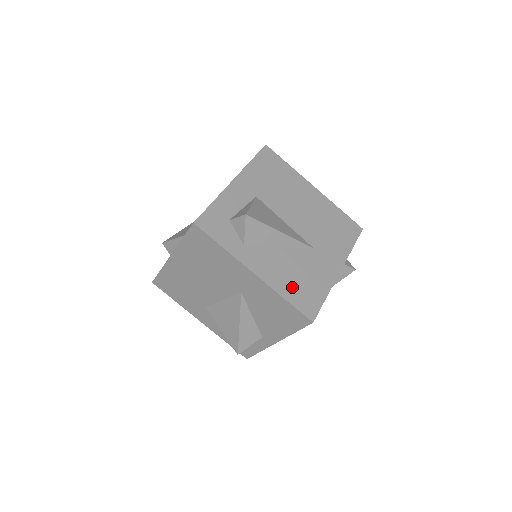
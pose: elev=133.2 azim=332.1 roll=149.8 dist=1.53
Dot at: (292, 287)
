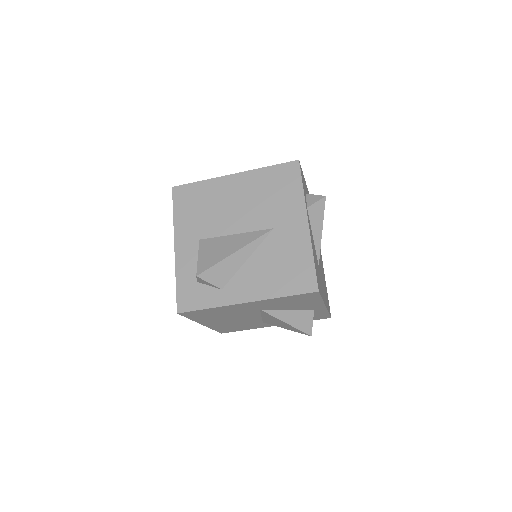
Dot at: (281, 281)
